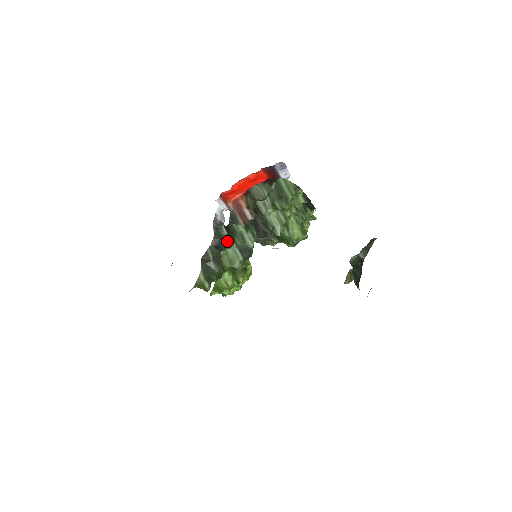
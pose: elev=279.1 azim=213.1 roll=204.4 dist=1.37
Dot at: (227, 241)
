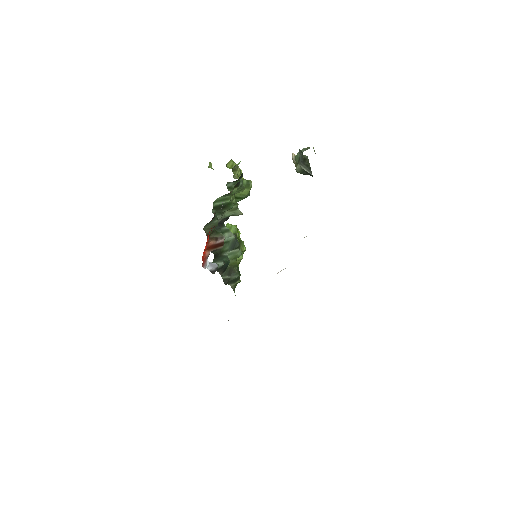
Dot at: (226, 262)
